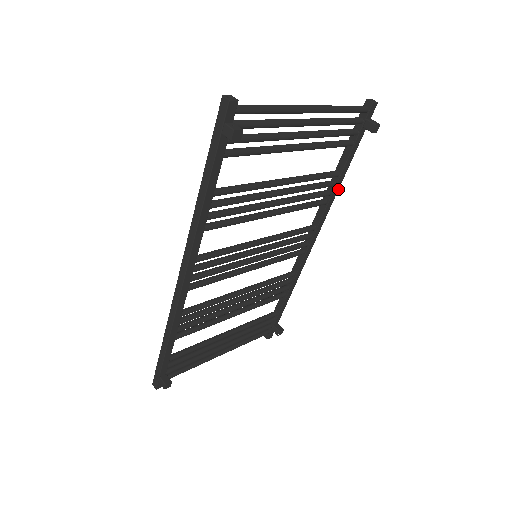
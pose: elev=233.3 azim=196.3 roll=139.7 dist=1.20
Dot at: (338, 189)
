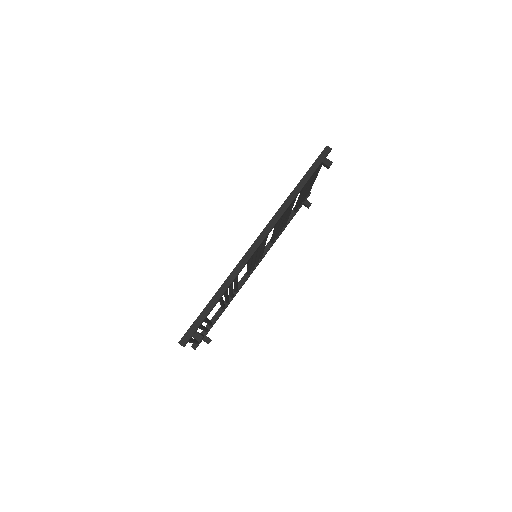
Dot at: occluded
